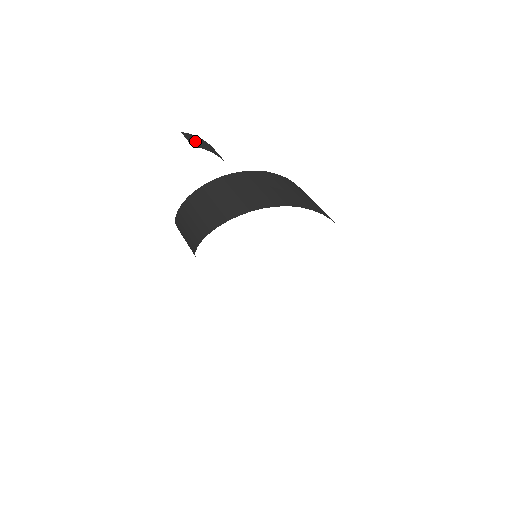
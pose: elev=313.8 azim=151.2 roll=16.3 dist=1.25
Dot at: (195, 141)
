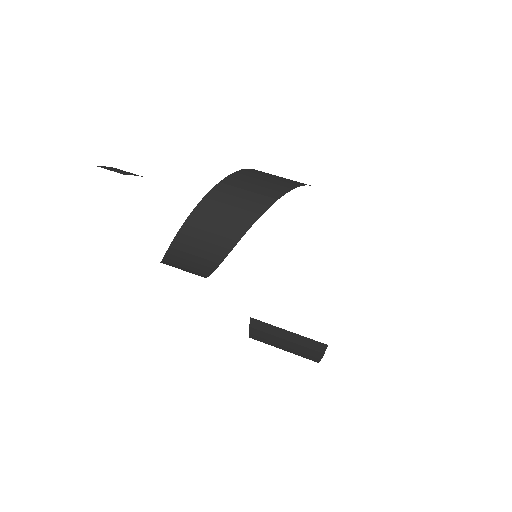
Dot at: (122, 171)
